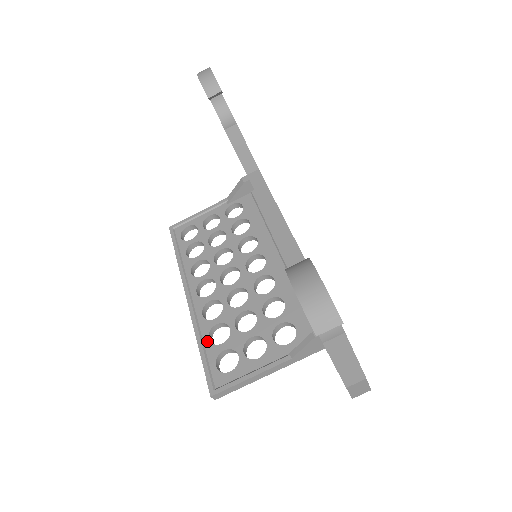
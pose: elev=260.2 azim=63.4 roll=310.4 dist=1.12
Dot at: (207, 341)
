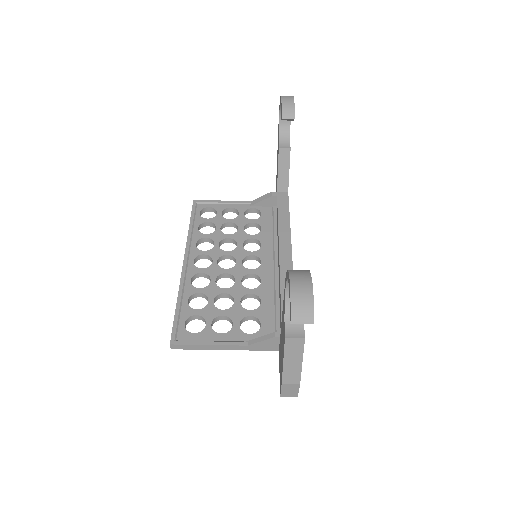
Dot at: (186, 302)
